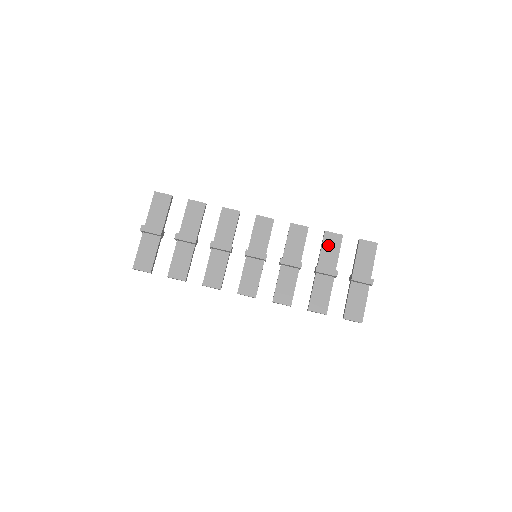
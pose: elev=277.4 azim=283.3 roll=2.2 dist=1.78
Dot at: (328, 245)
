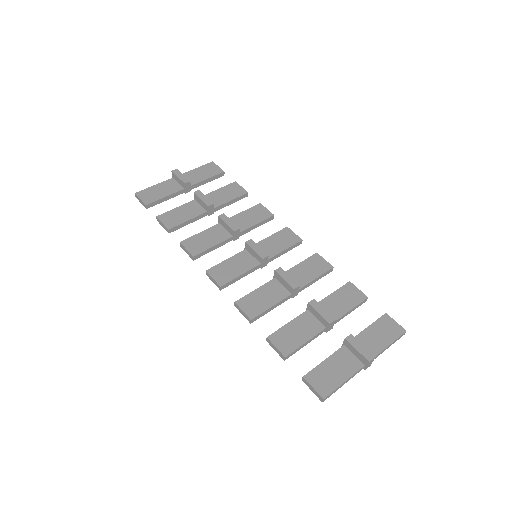
Dot at: (343, 295)
